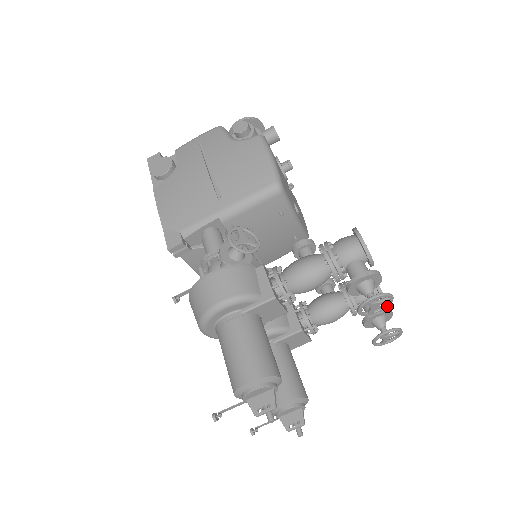
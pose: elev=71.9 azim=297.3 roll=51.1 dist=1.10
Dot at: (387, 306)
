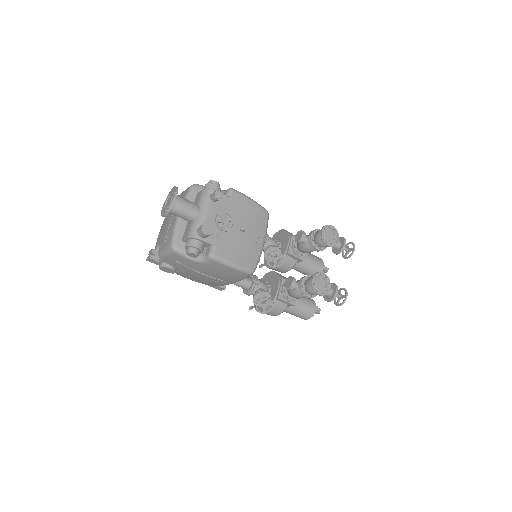
Dot at: (346, 290)
